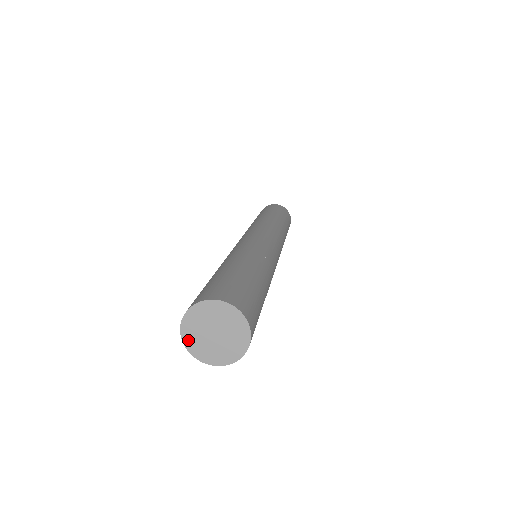
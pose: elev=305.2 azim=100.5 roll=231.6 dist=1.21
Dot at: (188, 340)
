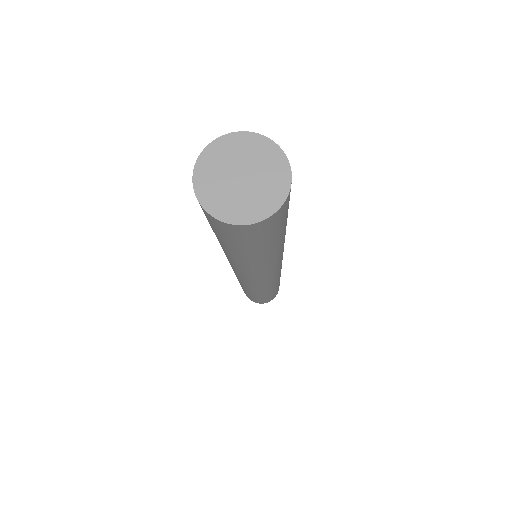
Dot at: (204, 193)
